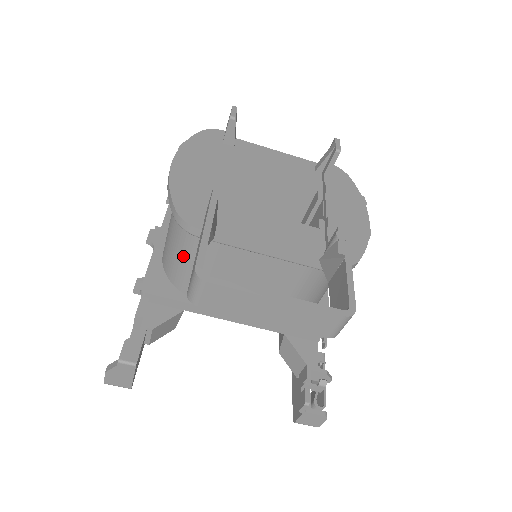
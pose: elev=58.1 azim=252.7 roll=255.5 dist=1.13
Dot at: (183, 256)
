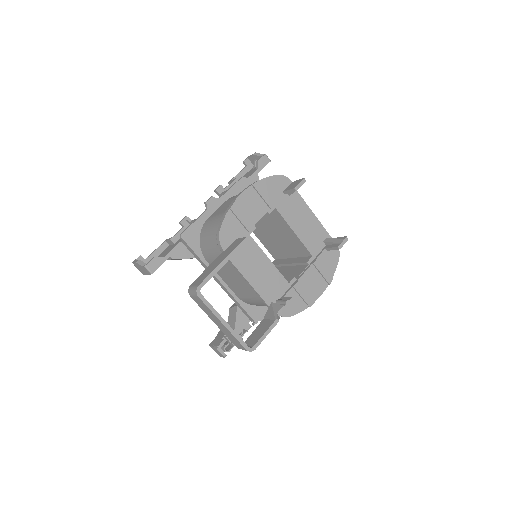
Dot at: (212, 241)
